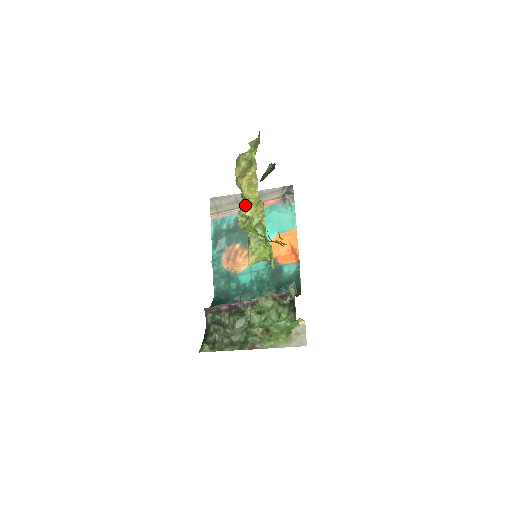
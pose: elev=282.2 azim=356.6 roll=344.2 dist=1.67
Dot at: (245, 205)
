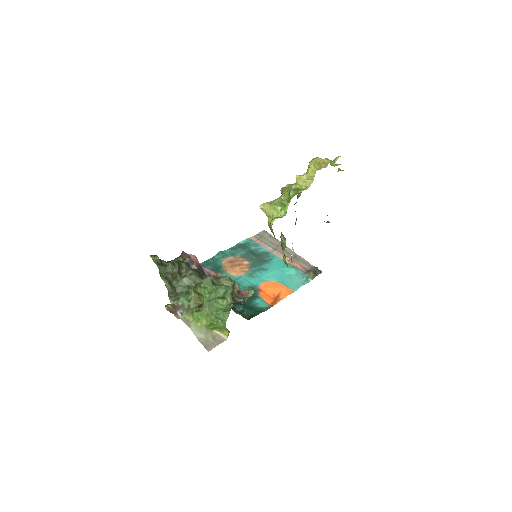
Dot at: occluded
